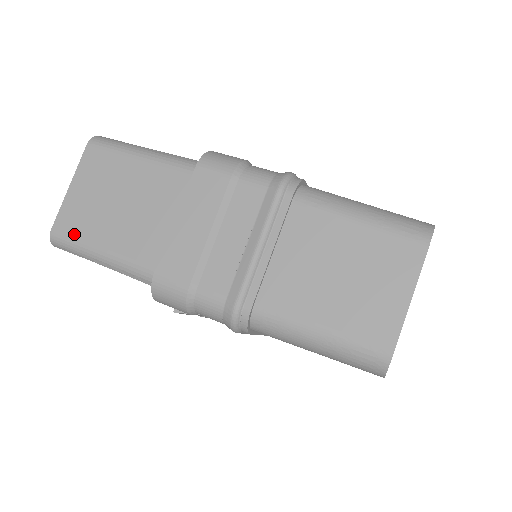
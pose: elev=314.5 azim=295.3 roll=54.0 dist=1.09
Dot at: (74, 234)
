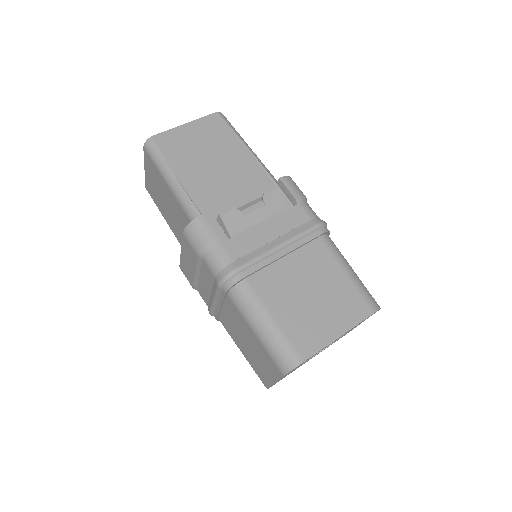
Dot at: (154, 201)
